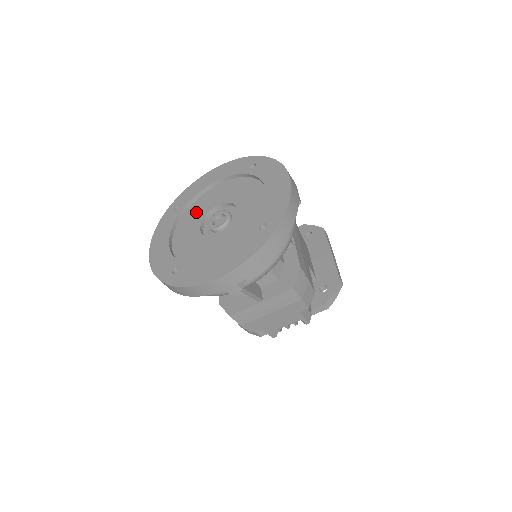
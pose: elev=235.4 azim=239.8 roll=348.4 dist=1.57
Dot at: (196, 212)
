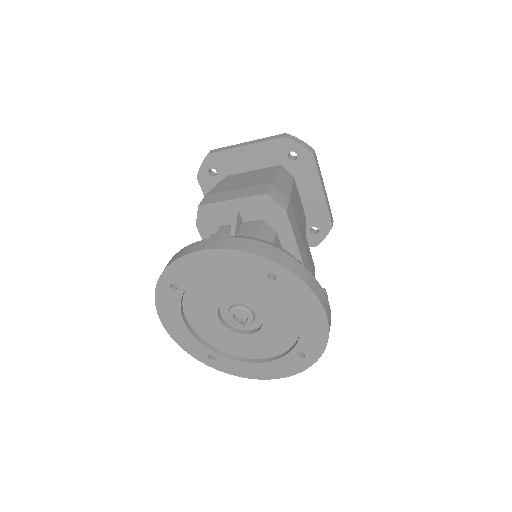
Dot at: (204, 297)
